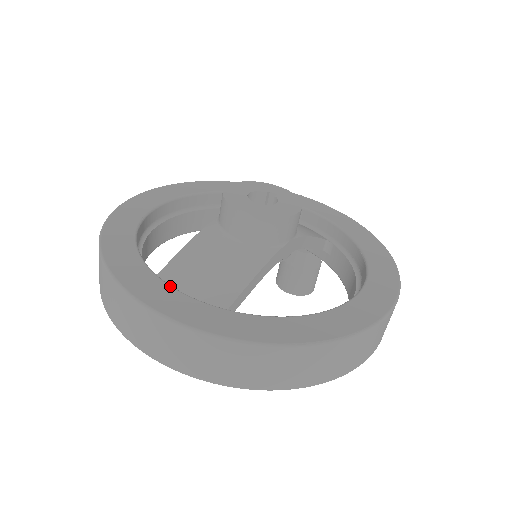
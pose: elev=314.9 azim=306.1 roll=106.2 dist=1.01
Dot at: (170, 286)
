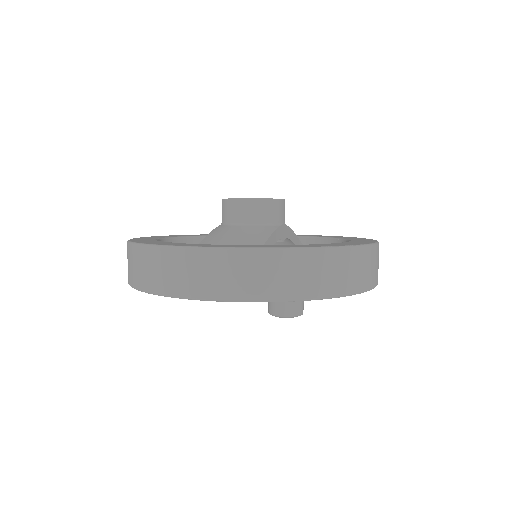
Dot at: (205, 244)
